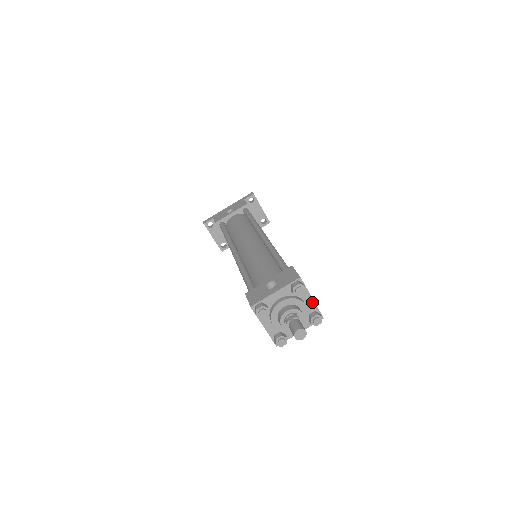
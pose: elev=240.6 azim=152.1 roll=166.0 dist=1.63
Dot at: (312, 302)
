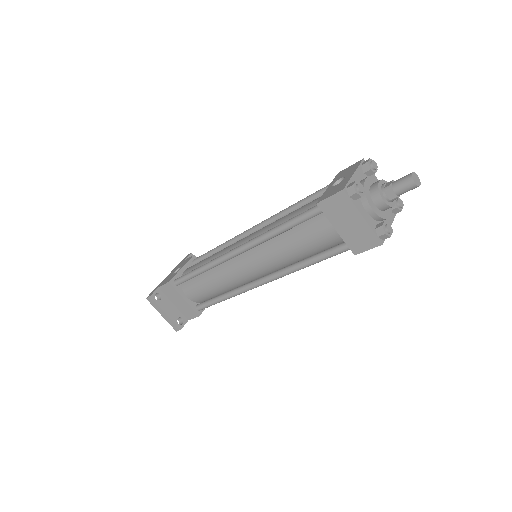
Dot at: occluded
